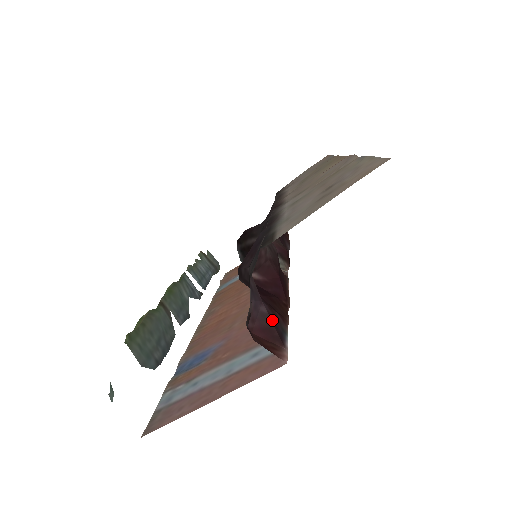
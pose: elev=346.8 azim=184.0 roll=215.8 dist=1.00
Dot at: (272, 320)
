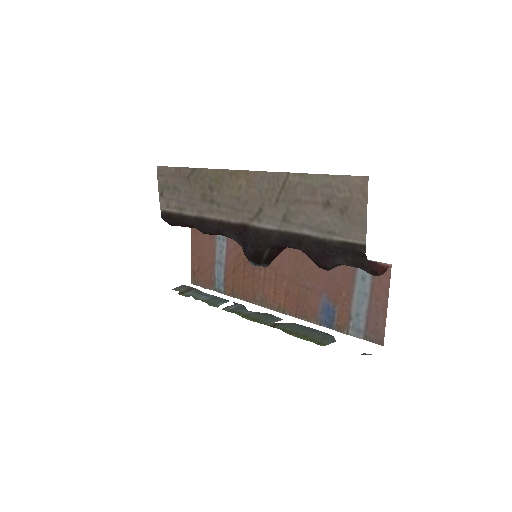
Dot at: occluded
